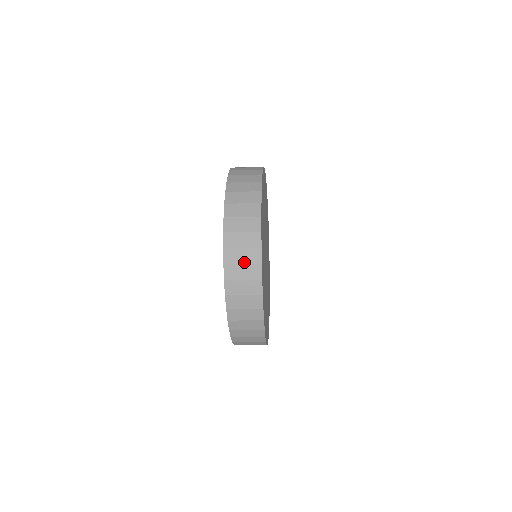
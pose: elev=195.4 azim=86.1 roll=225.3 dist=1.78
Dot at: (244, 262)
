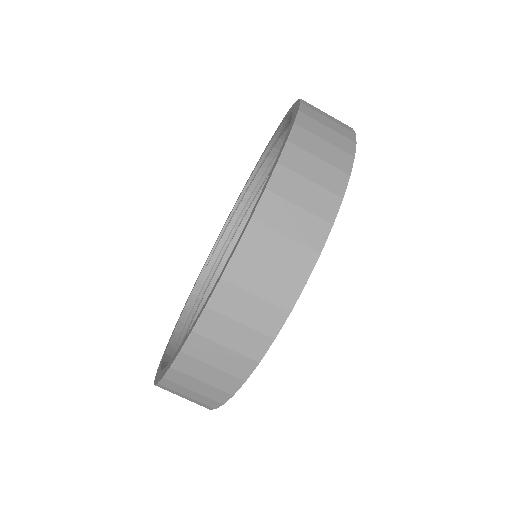
Dot at: (328, 140)
